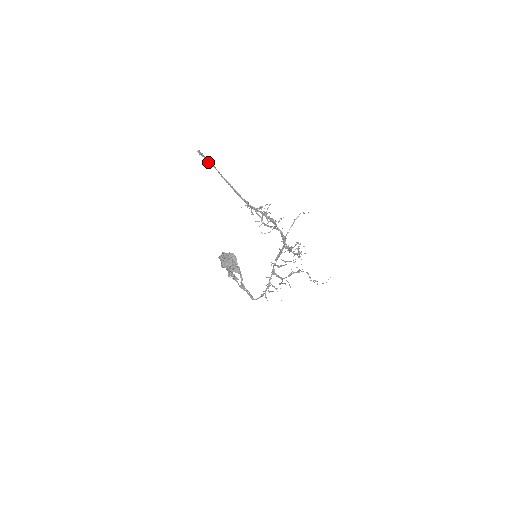
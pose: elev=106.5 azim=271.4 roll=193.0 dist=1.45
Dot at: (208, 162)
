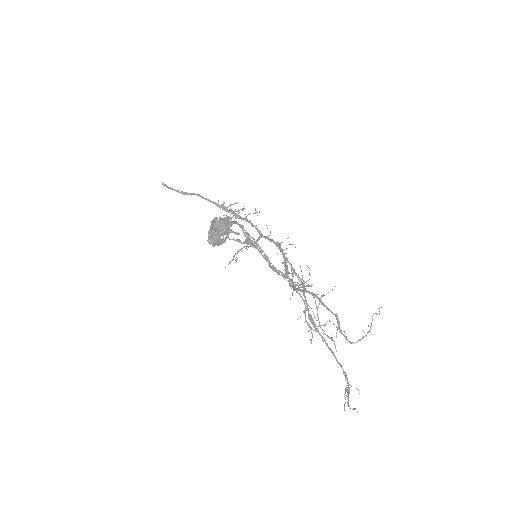
Dot at: (172, 189)
